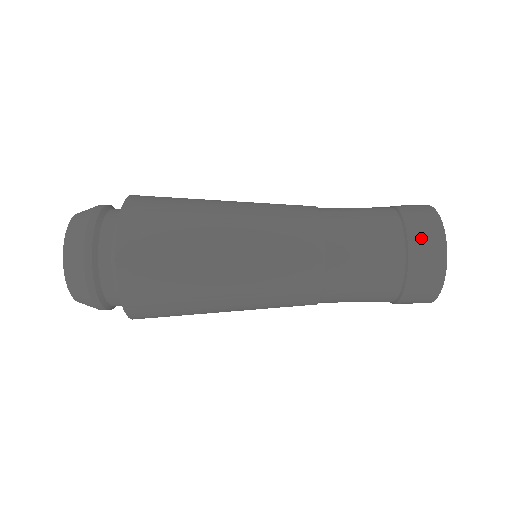
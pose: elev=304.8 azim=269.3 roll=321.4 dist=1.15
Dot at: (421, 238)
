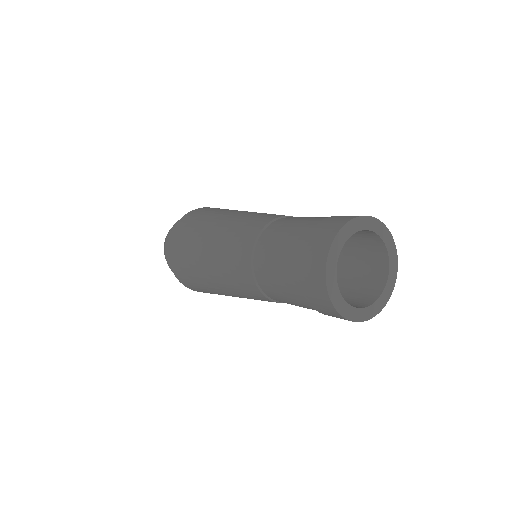
Dot at: occluded
